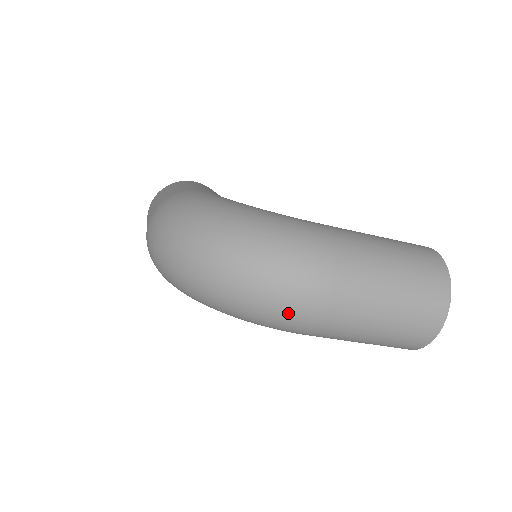
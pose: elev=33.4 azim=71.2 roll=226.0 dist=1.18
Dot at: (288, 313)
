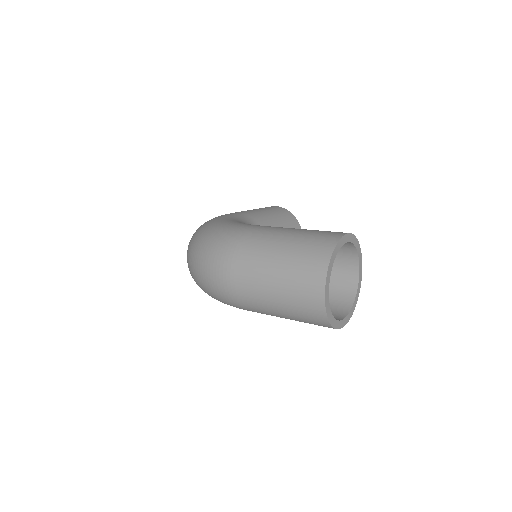
Dot at: (215, 291)
